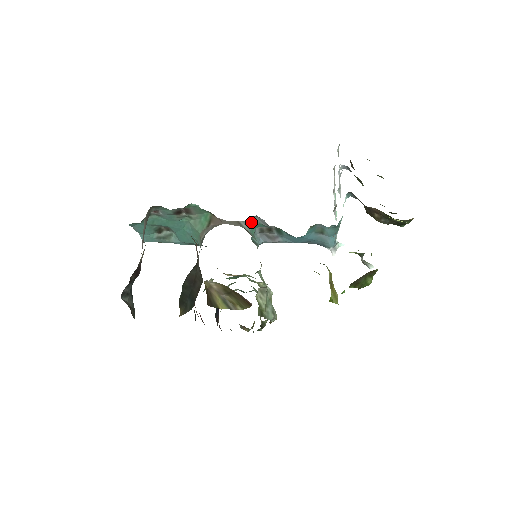
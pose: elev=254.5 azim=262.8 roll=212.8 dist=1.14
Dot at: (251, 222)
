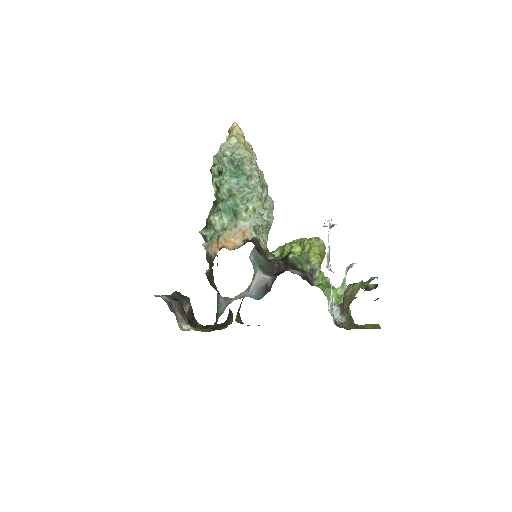
Dot at: occluded
